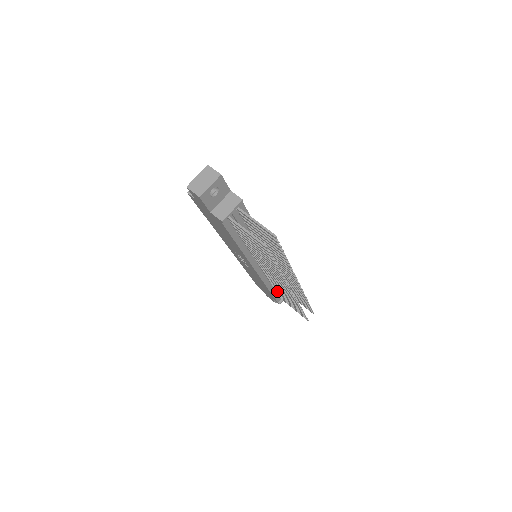
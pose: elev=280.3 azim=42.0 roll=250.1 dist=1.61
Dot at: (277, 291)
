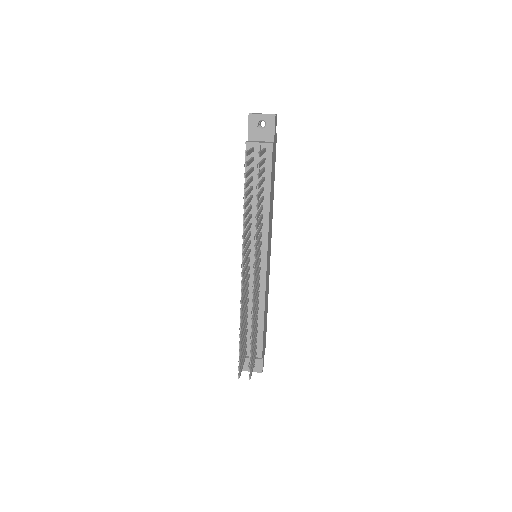
Dot at: (245, 325)
